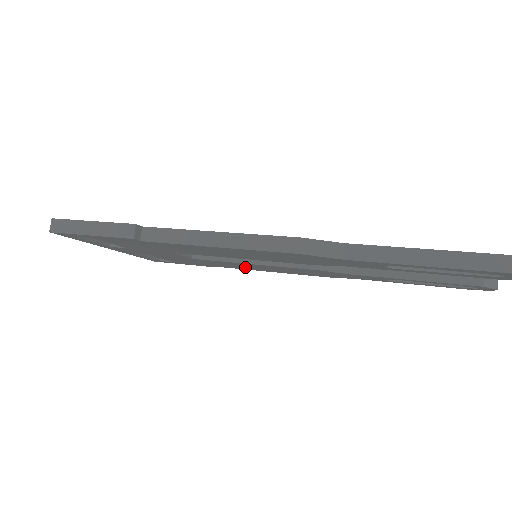
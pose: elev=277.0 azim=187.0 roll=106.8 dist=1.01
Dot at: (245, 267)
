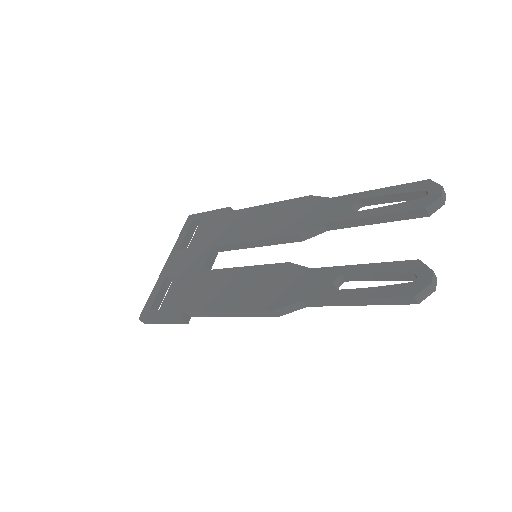
Dot at: occluded
